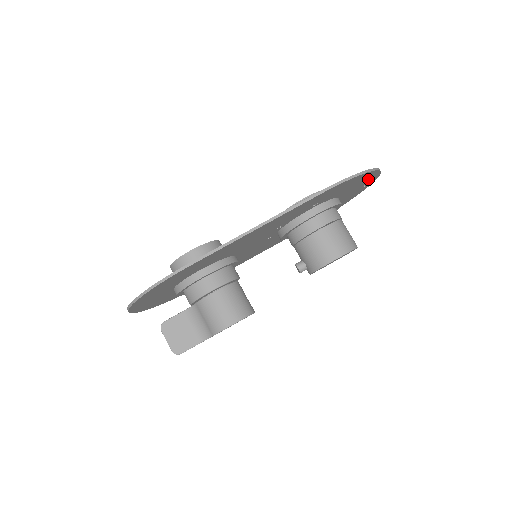
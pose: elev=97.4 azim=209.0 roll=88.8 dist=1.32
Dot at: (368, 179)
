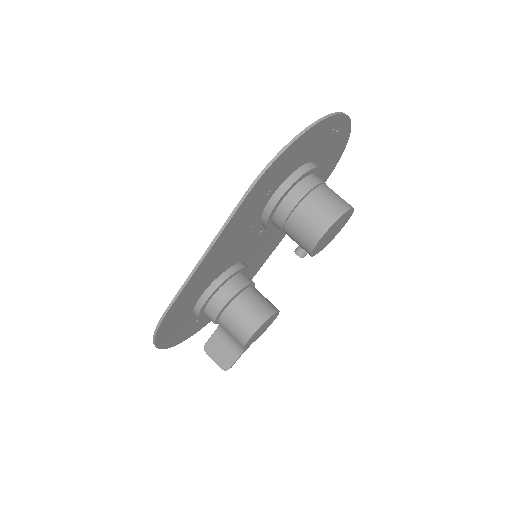
Dot at: (325, 129)
